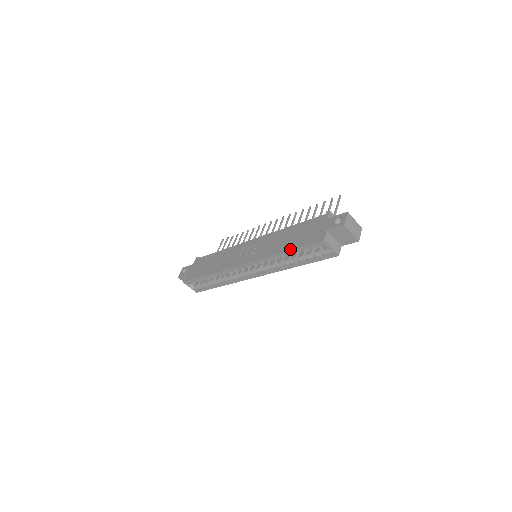
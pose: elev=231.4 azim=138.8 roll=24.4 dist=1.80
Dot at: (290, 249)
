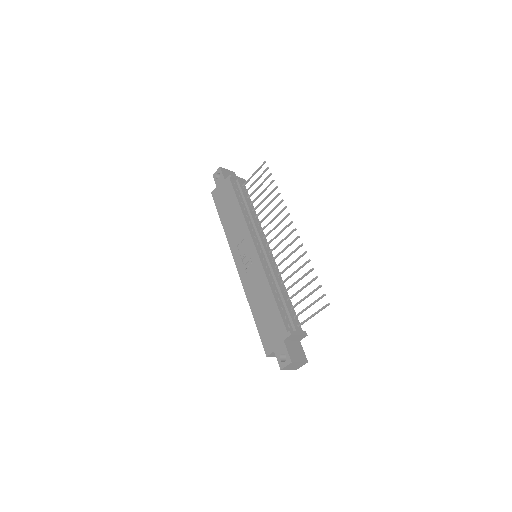
Dot at: (254, 320)
